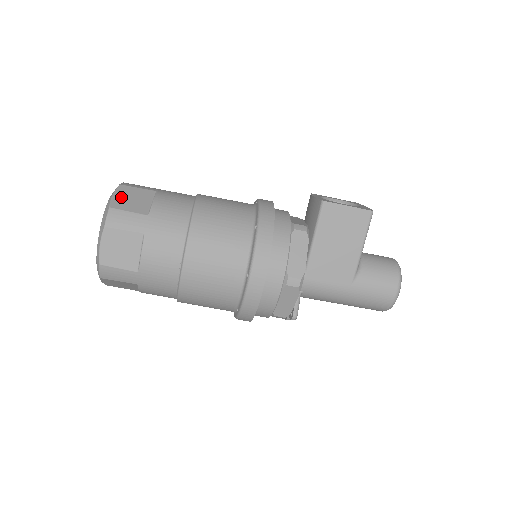
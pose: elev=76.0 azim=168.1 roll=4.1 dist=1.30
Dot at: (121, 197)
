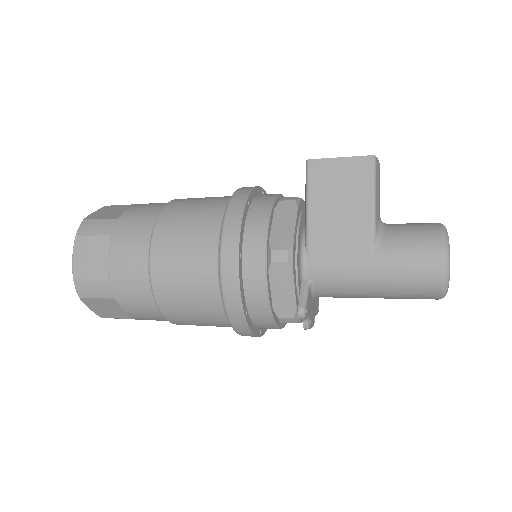
Dot at: (100, 212)
